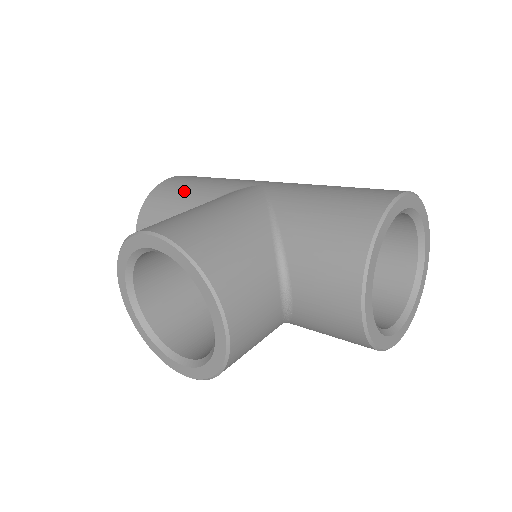
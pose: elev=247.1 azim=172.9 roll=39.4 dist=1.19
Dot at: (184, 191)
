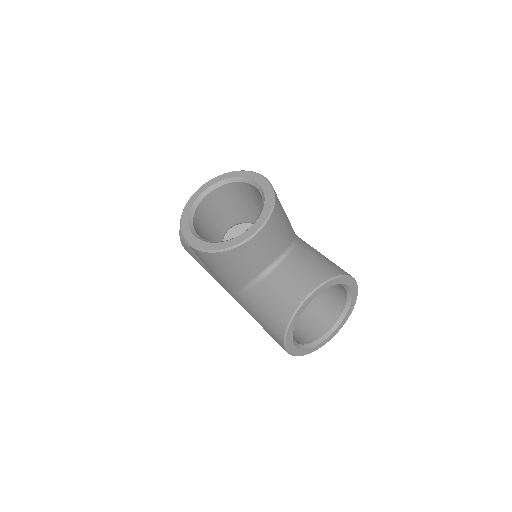
Dot at: occluded
